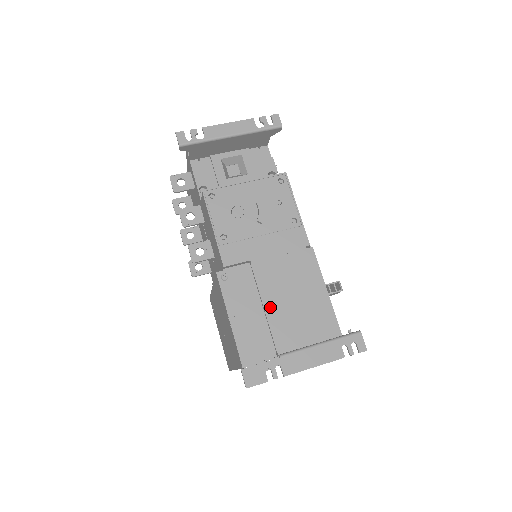
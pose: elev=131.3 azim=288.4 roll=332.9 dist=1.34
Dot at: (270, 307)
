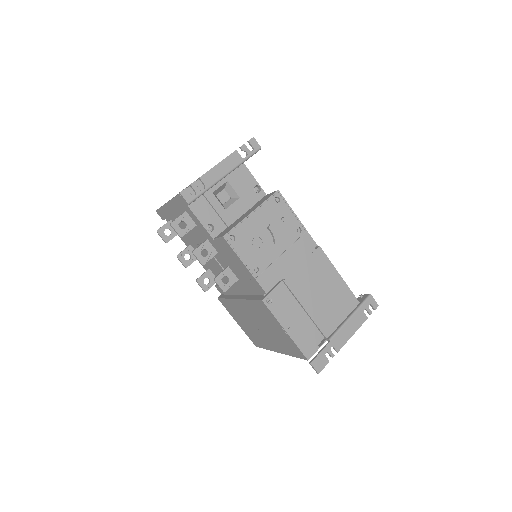
Dot at: (309, 308)
